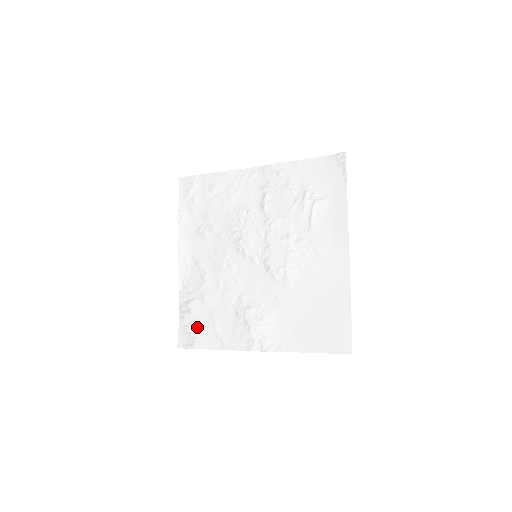
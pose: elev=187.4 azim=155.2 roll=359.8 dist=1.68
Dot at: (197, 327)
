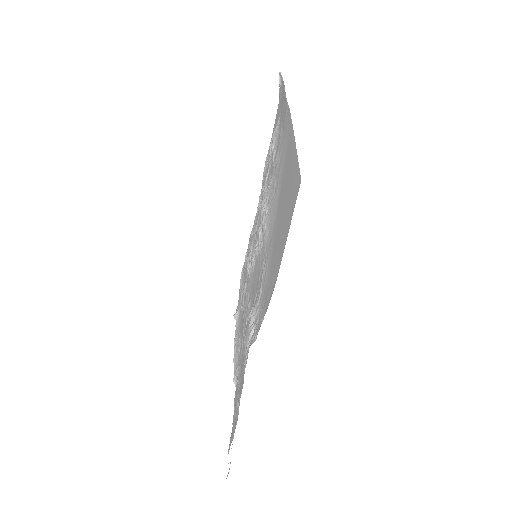
Dot at: (233, 419)
